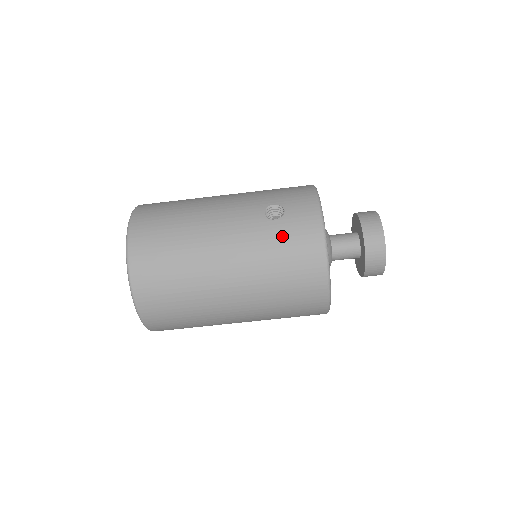
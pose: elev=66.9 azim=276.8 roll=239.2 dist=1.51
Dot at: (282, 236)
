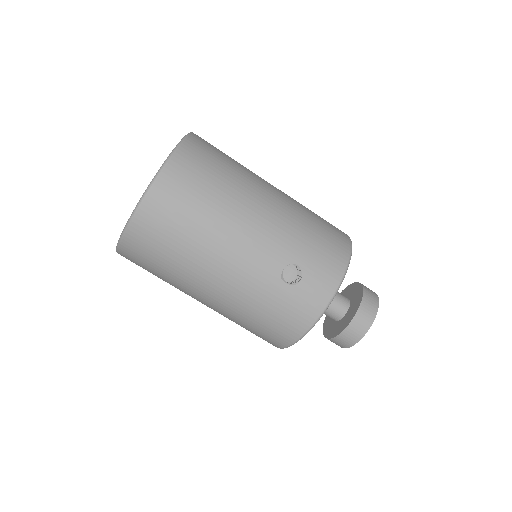
Dot at: (279, 302)
